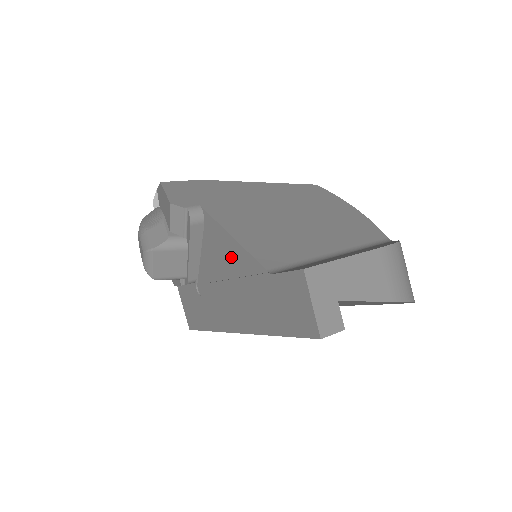
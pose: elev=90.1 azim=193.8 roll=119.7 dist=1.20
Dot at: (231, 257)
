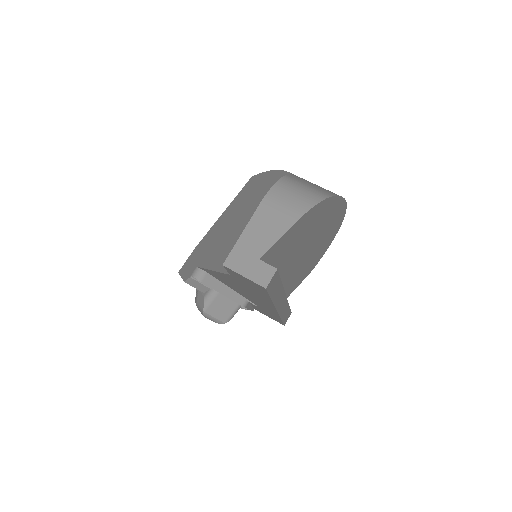
Dot at: occluded
